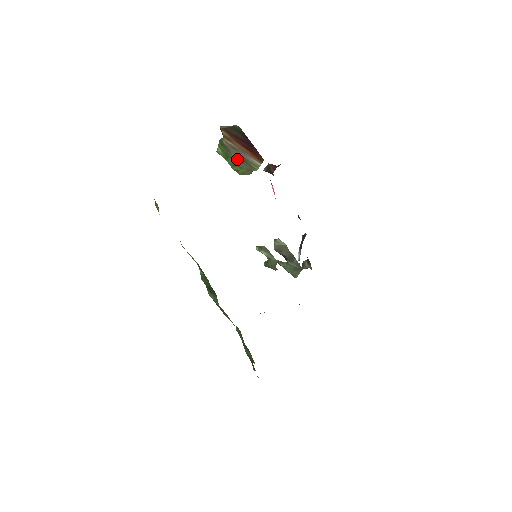
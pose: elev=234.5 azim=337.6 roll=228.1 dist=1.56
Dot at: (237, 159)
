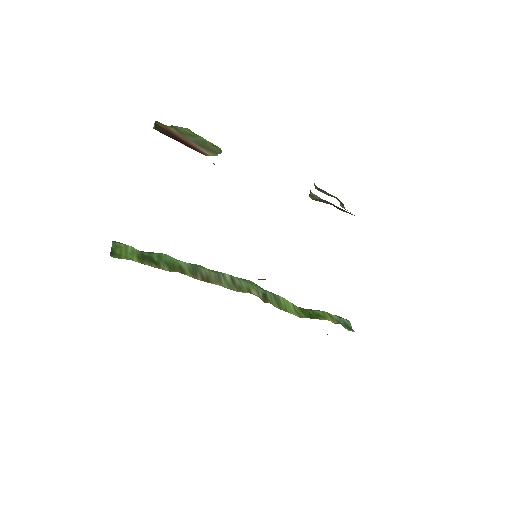
Dot at: occluded
